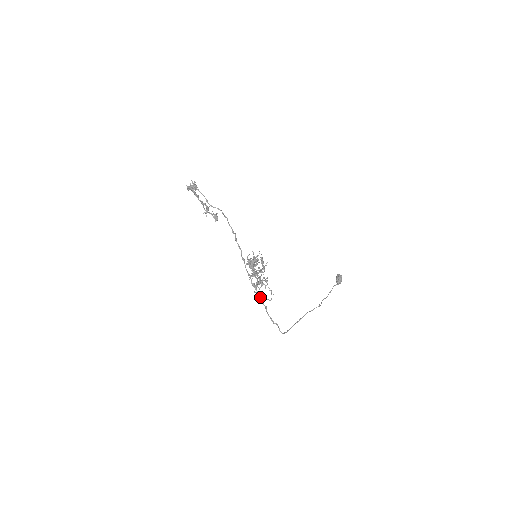
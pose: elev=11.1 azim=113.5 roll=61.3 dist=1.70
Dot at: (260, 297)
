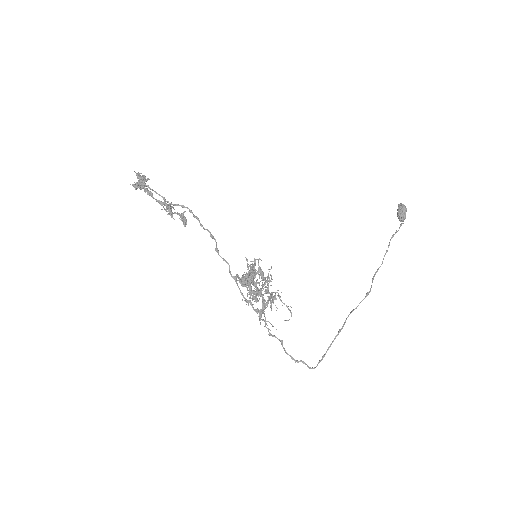
Dot at: occluded
